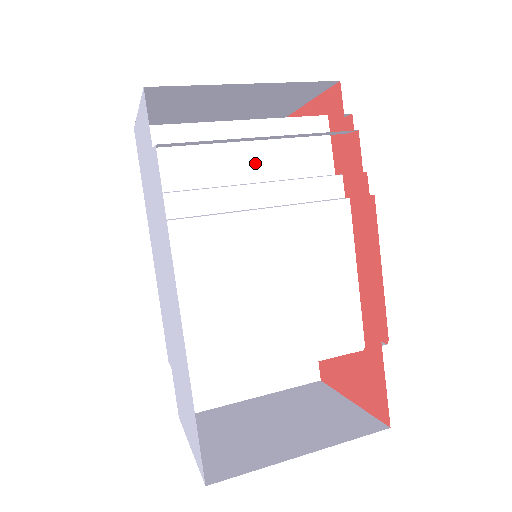
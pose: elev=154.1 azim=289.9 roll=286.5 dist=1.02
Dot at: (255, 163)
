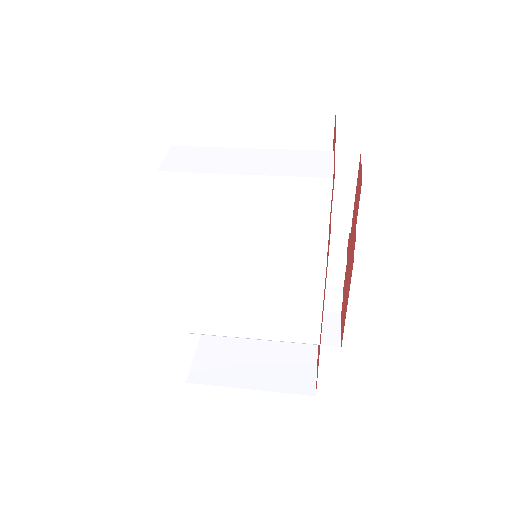
Dot at: (251, 209)
